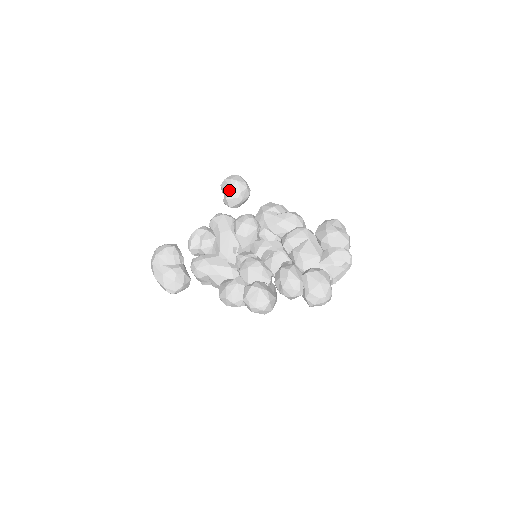
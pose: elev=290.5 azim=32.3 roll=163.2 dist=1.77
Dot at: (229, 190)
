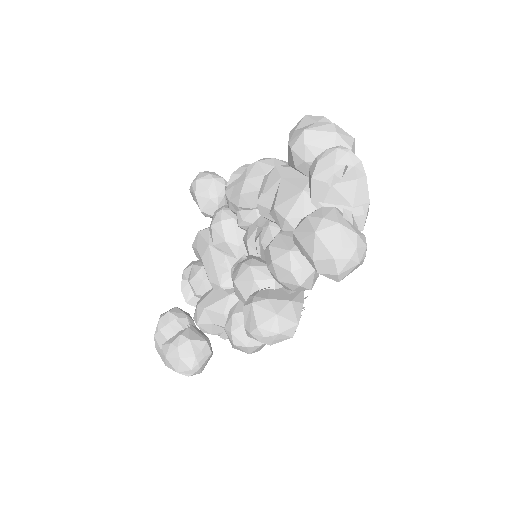
Dot at: (195, 198)
